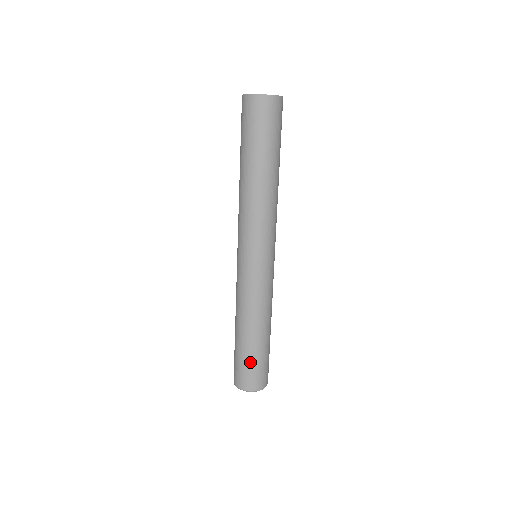
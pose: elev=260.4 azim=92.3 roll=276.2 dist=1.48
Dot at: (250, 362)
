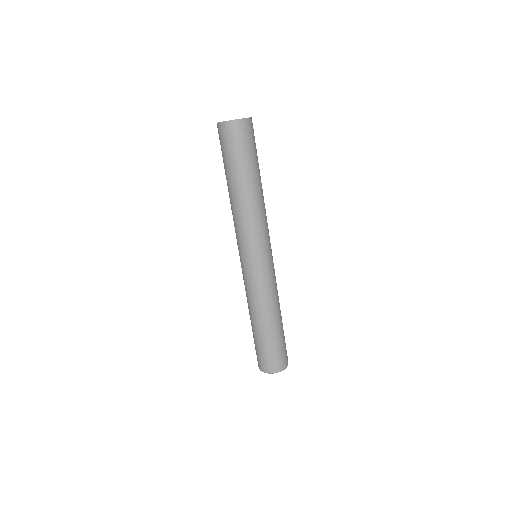
Dot at: (271, 347)
